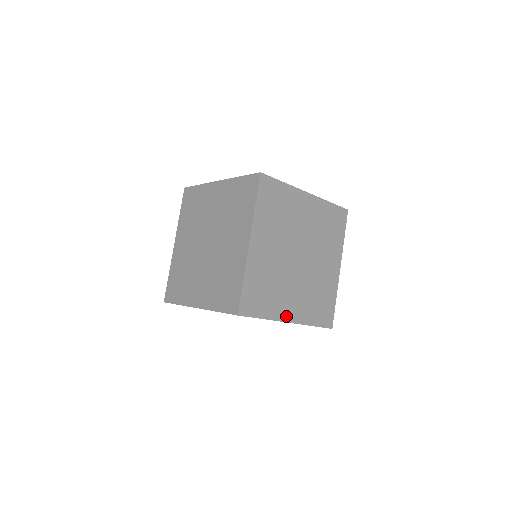
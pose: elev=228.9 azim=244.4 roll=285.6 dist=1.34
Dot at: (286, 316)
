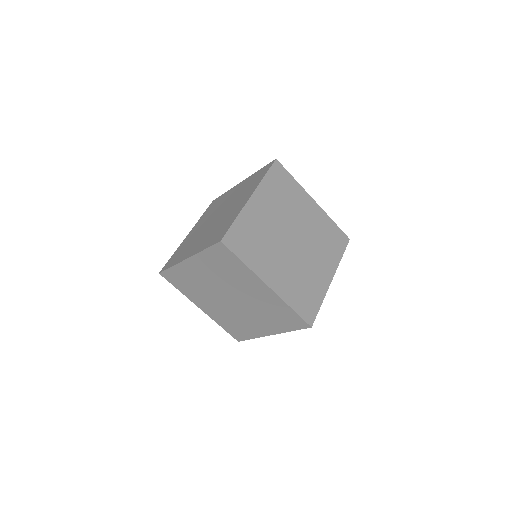
Dot at: (327, 280)
